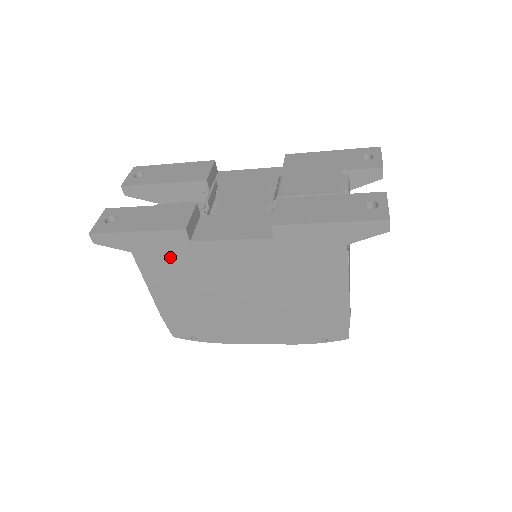
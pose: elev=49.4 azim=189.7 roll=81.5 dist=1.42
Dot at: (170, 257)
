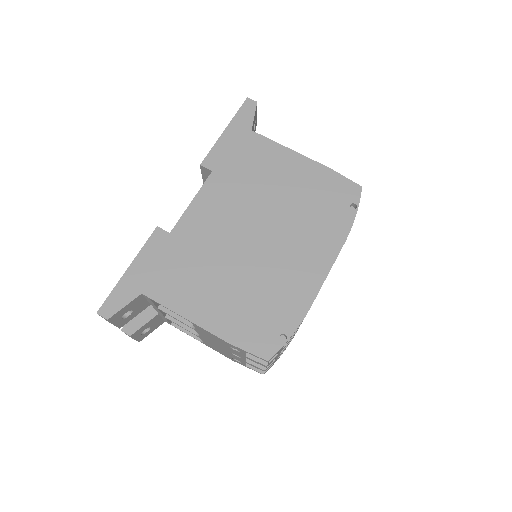
Dot at: (171, 264)
